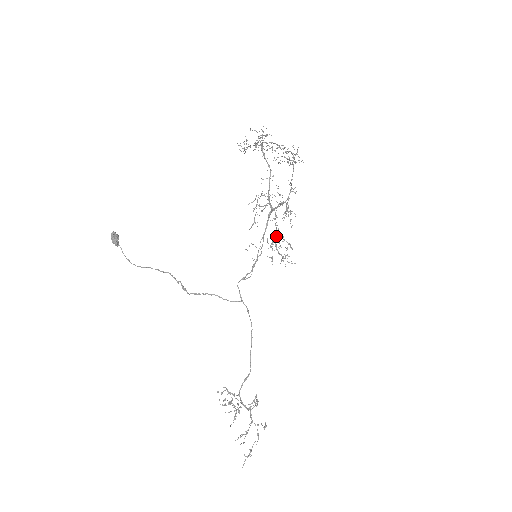
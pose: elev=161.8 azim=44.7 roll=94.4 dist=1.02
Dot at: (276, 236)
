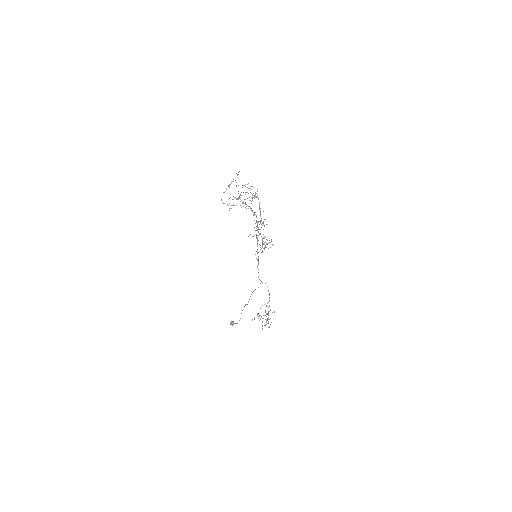
Dot at: (262, 240)
